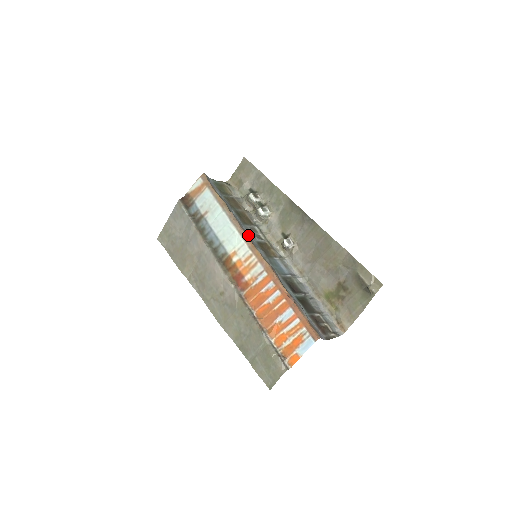
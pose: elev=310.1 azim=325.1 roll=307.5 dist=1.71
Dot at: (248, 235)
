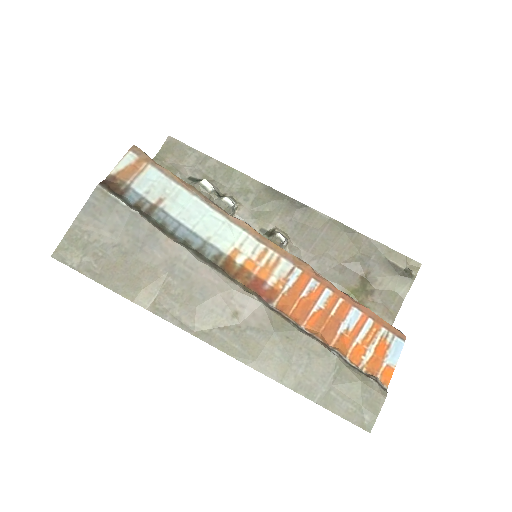
Dot at: (248, 224)
